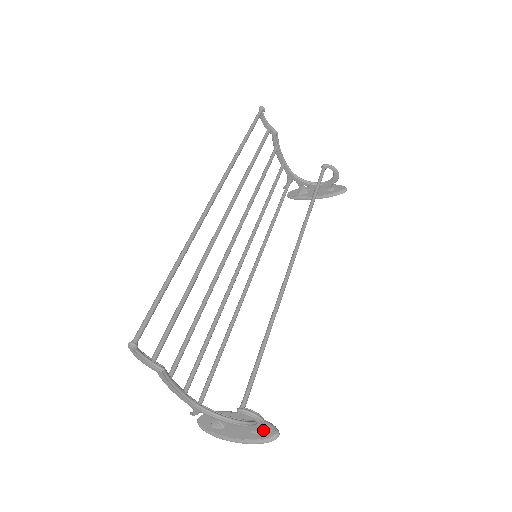
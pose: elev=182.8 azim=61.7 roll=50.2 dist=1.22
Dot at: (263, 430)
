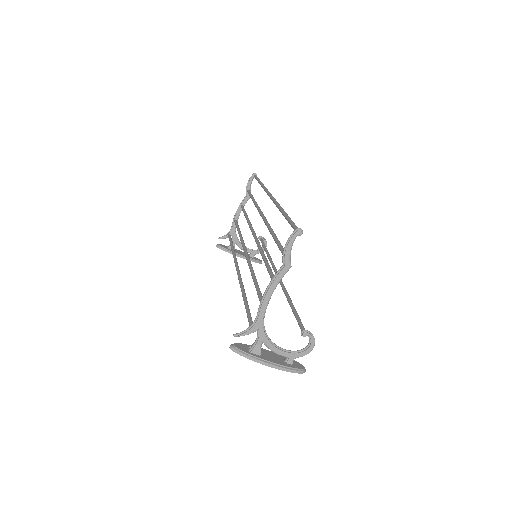
Dot at: (295, 364)
